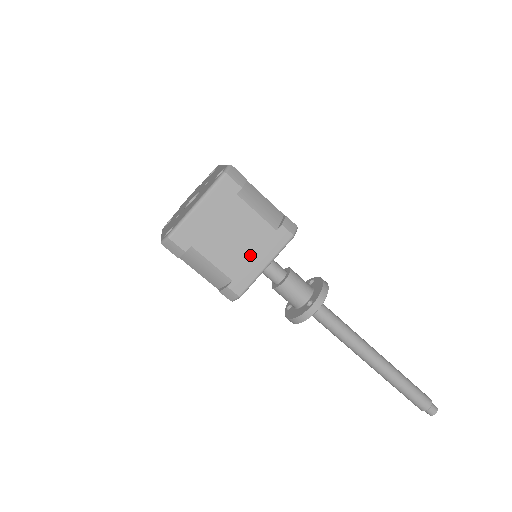
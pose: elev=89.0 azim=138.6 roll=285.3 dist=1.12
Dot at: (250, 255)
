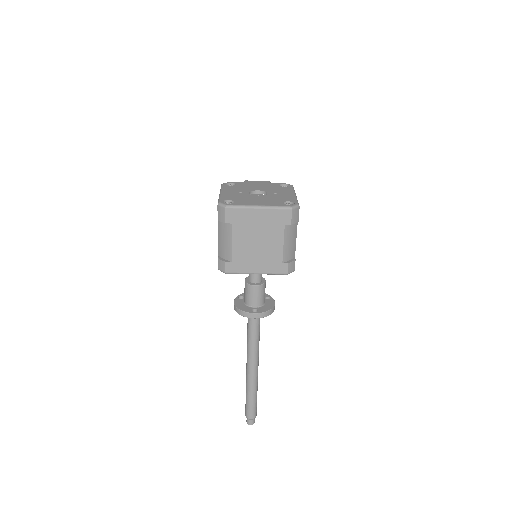
Dot at: (255, 260)
